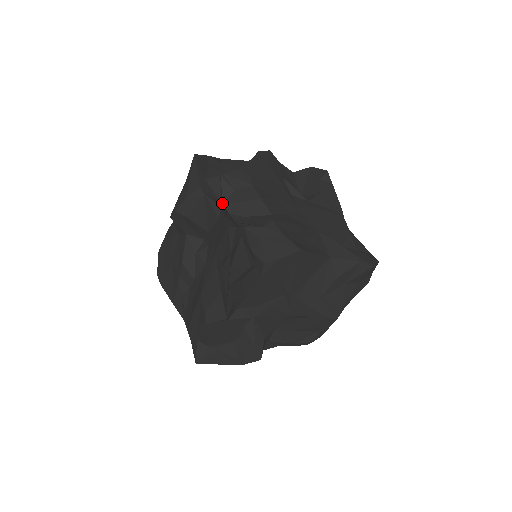
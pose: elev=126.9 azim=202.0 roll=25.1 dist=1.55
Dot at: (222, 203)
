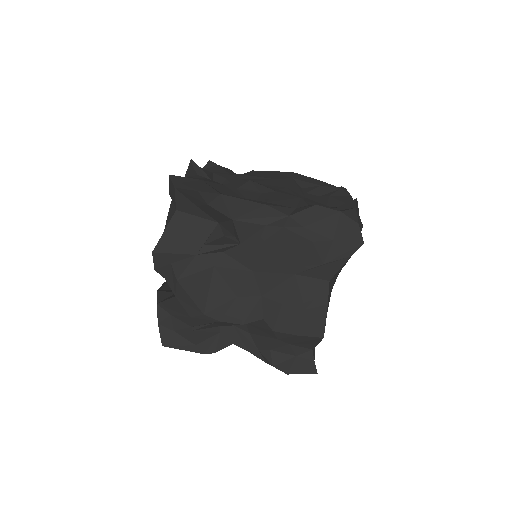
Dot at: (220, 329)
